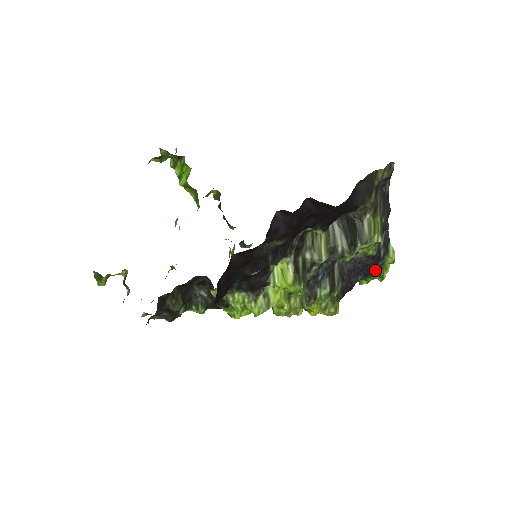
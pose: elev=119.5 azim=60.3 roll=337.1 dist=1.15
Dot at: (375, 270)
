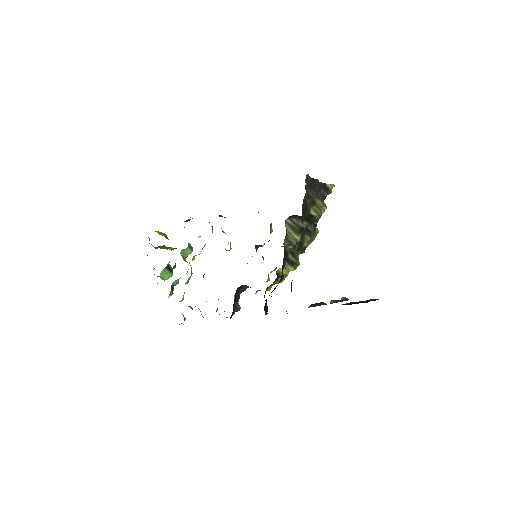
Dot at: occluded
